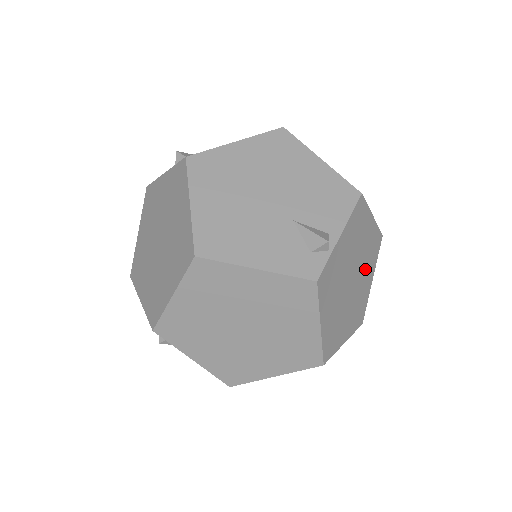
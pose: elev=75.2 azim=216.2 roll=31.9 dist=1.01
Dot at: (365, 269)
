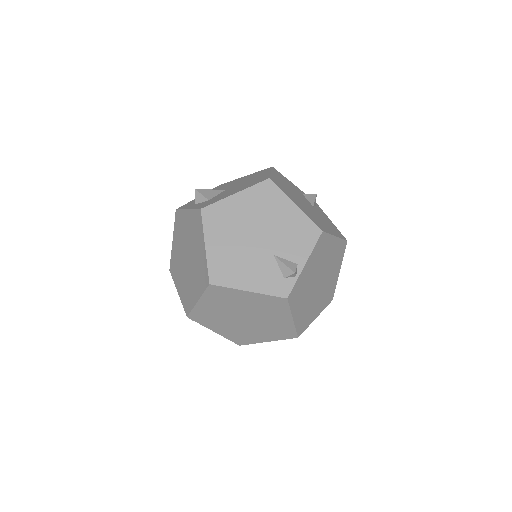
Dot at: (331, 269)
